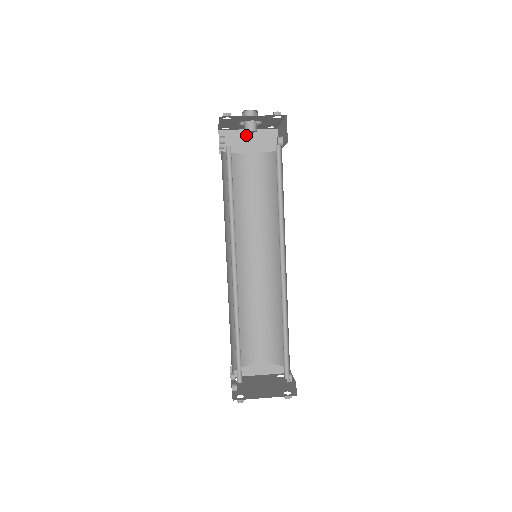
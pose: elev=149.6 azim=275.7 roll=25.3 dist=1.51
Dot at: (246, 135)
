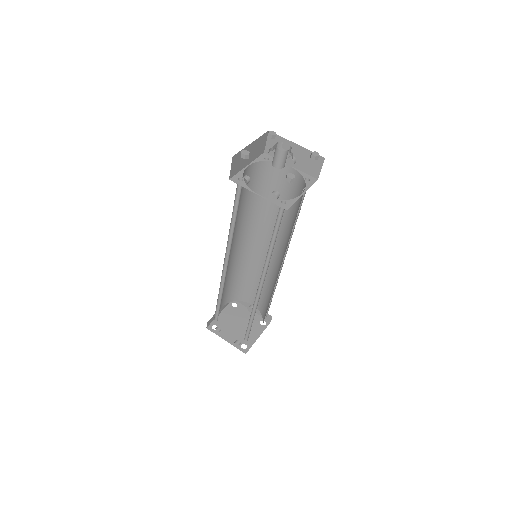
Dot at: (249, 149)
